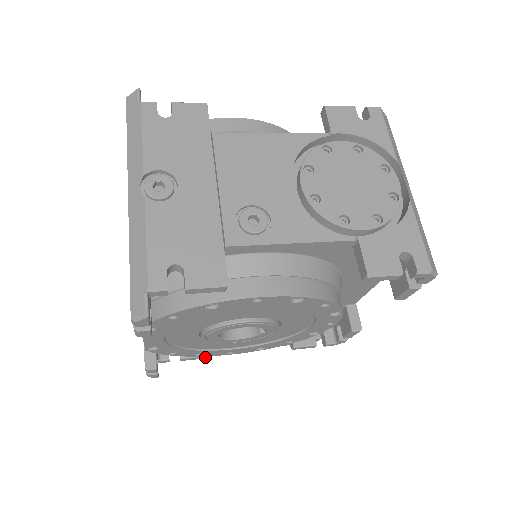
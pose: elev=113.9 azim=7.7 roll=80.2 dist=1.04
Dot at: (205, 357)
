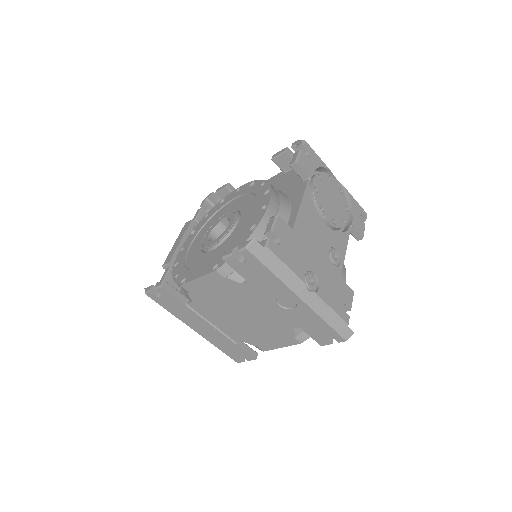
Dot at: occluded
